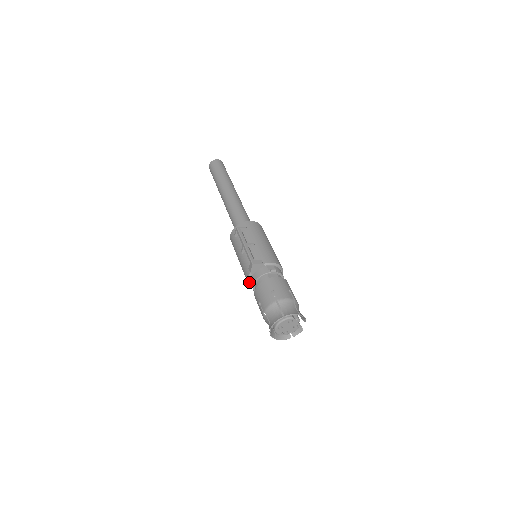
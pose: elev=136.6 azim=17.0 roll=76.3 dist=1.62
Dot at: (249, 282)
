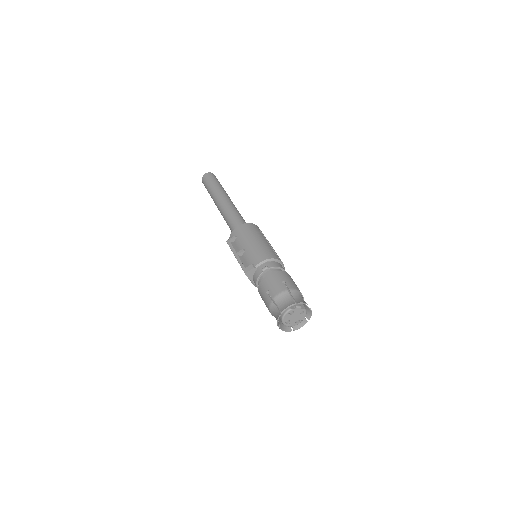
Dot at: (256, 286)
